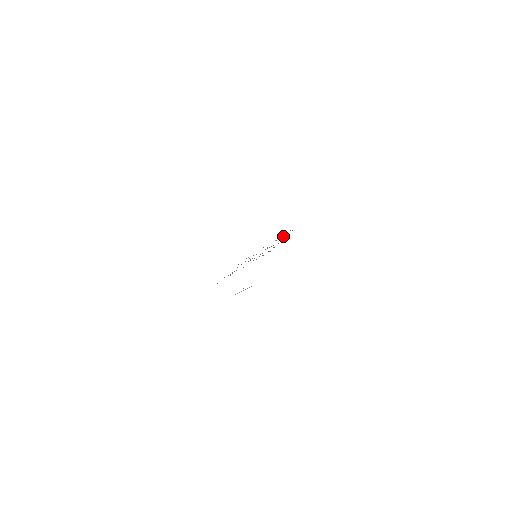
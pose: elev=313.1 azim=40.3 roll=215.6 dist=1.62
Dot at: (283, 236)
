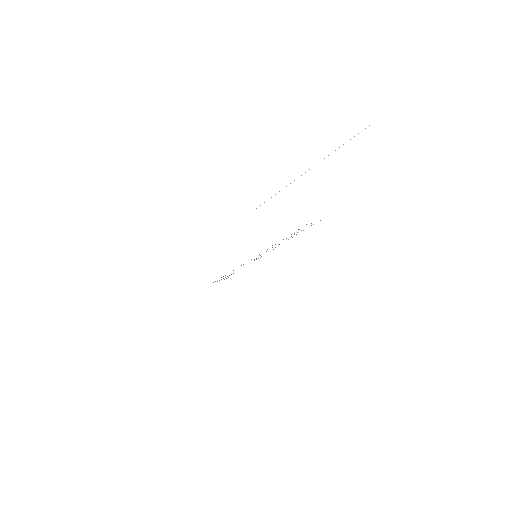
Dot at: occluded
